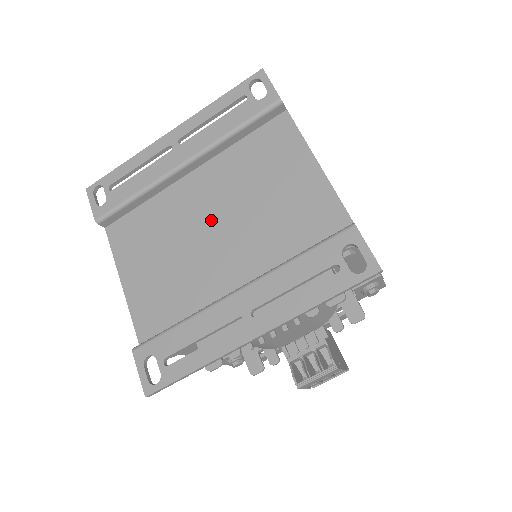
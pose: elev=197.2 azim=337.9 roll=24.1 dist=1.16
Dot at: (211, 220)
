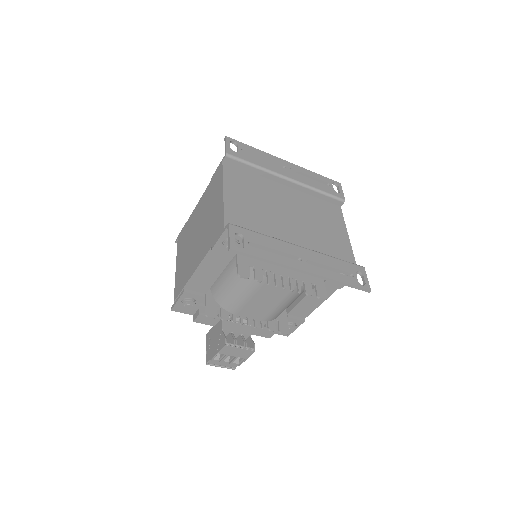
Dot at: (290, 212)
